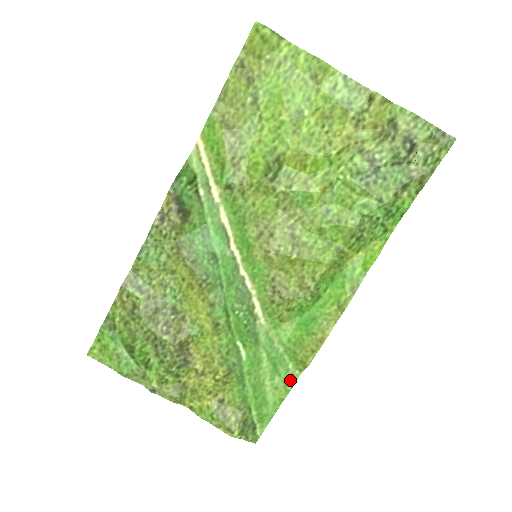
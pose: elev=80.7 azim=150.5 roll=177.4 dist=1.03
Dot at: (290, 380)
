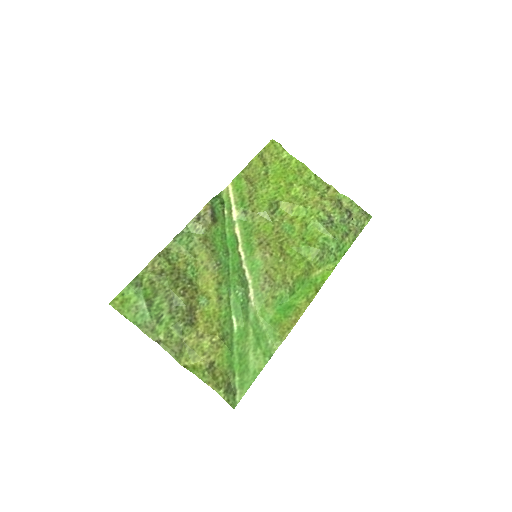
Dot at: (269, 353)
